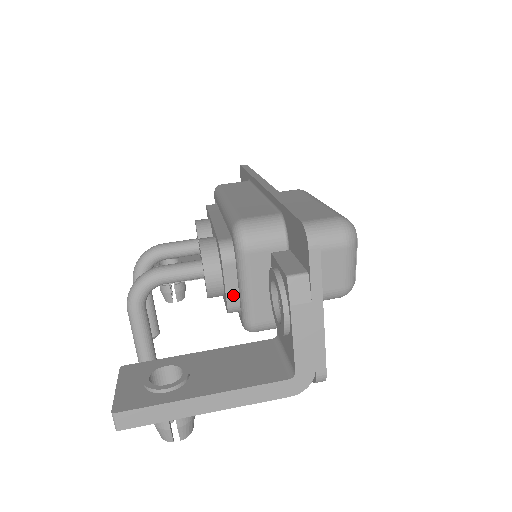
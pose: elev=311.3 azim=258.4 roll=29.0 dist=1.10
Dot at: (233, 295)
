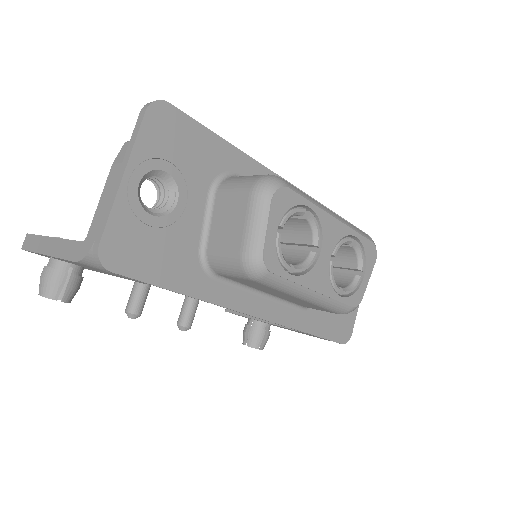
Dot at: occluded
